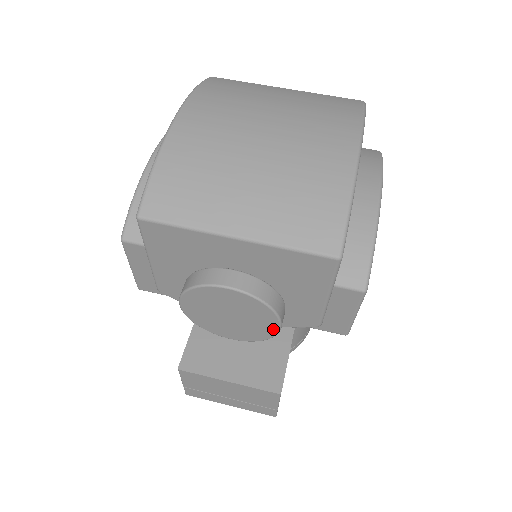
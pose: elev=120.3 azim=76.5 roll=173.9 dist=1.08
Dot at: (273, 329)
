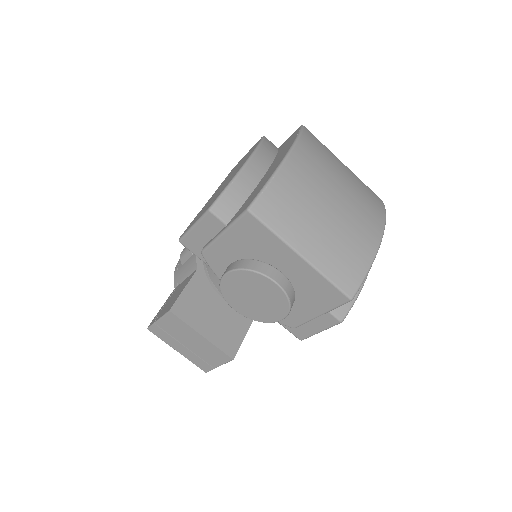
Dot at: (275, 319)
